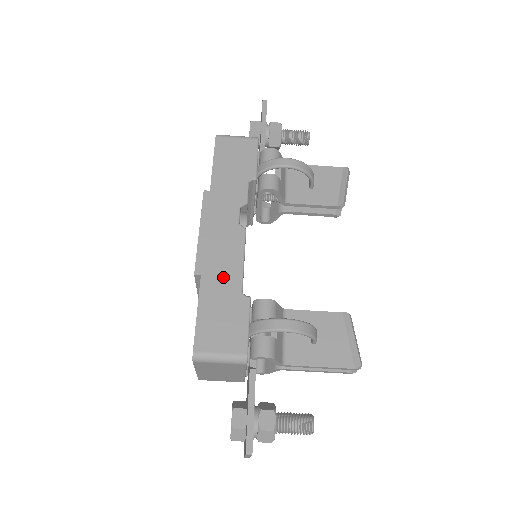
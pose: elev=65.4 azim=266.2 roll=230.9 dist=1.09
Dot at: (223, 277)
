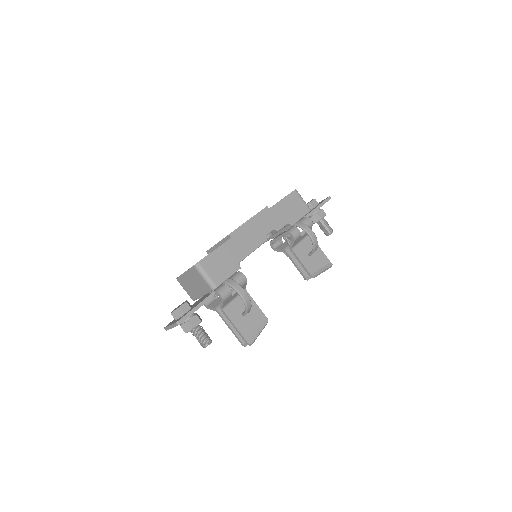
Dot at: (239, 248)
